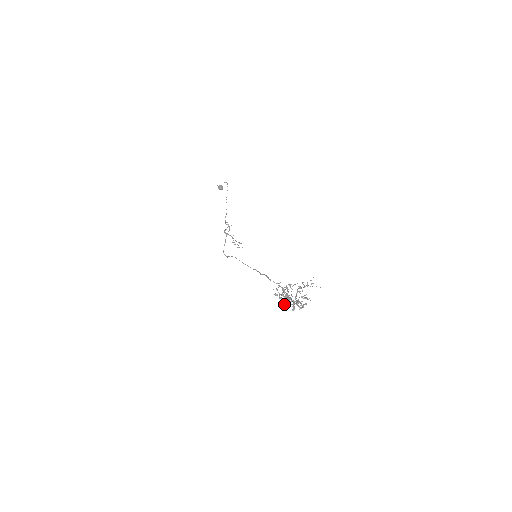
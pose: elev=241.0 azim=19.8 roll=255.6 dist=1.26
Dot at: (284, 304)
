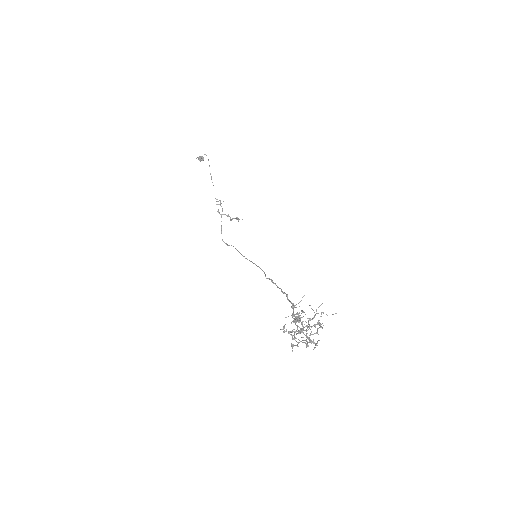
Dot at: (296, 338)
